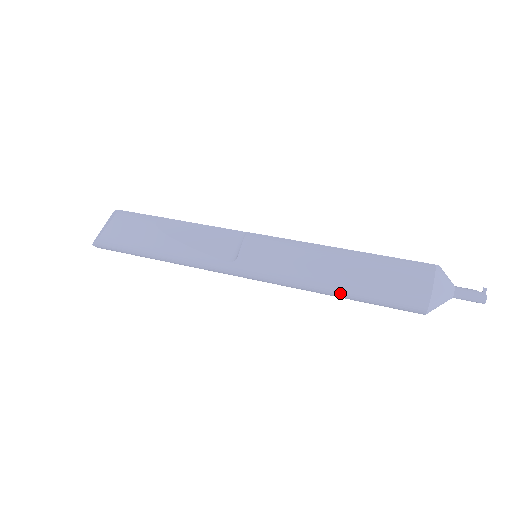
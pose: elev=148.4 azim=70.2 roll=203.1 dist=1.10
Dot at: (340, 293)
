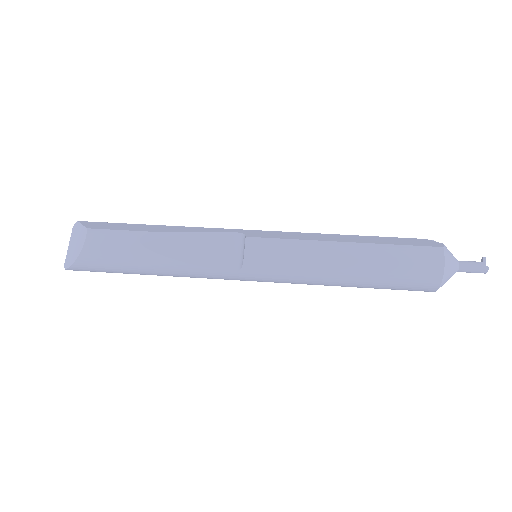
Dot at: (352, 286)
